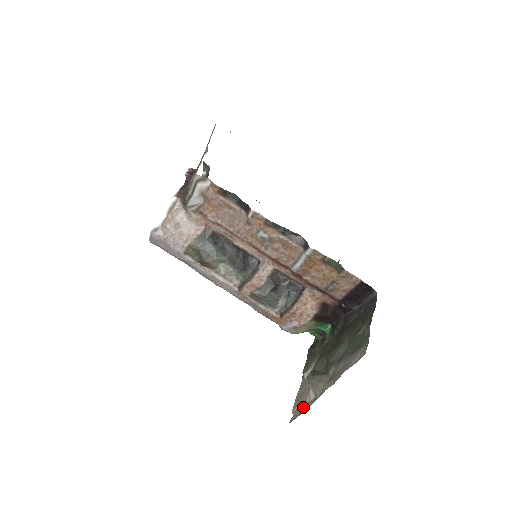
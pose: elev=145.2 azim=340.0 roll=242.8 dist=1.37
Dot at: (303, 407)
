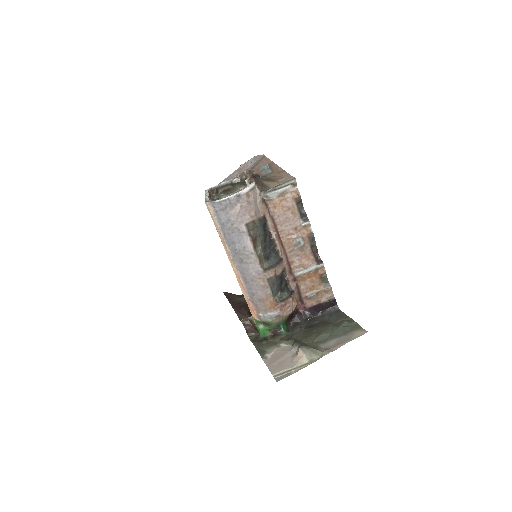
Dot at: (293, 369)
